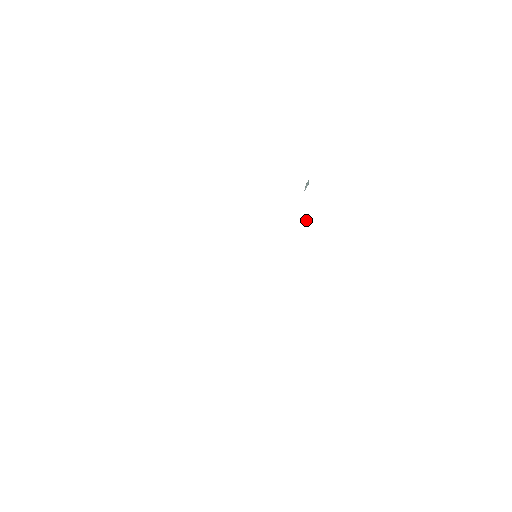
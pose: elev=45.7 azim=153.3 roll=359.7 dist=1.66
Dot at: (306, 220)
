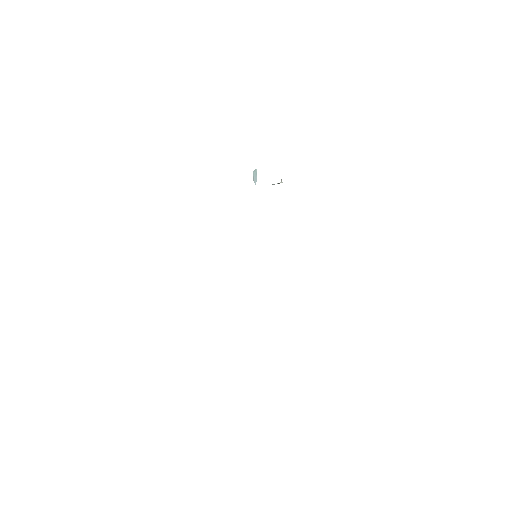
Dot at: occluded
